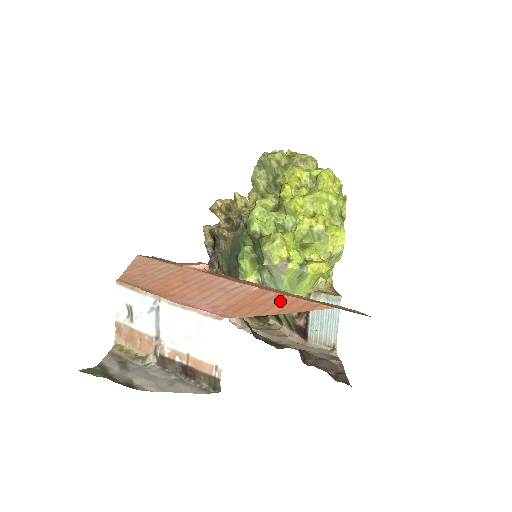
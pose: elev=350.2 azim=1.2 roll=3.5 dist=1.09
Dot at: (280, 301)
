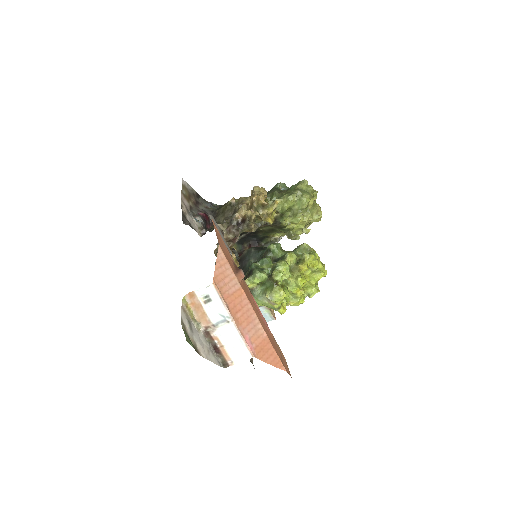
Dot at: (272, 354)
